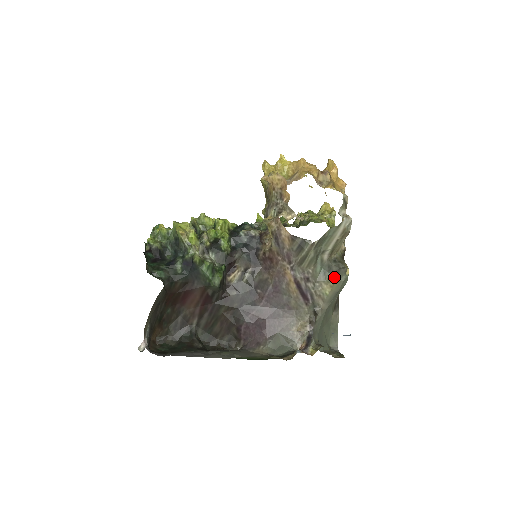
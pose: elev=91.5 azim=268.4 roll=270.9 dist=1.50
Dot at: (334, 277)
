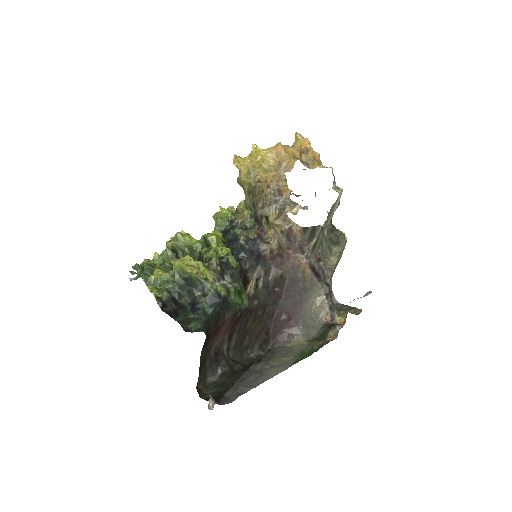
Dot at: (338, 247)
